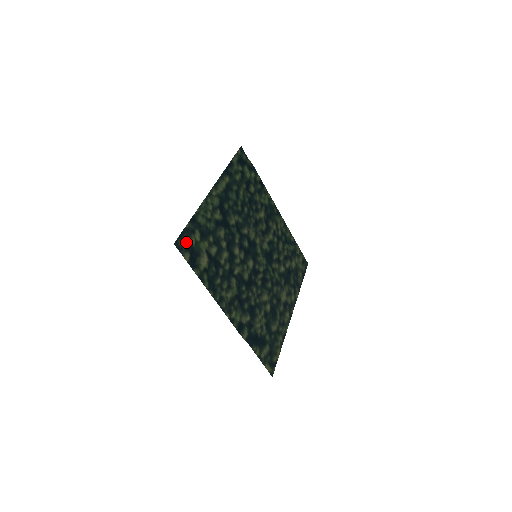
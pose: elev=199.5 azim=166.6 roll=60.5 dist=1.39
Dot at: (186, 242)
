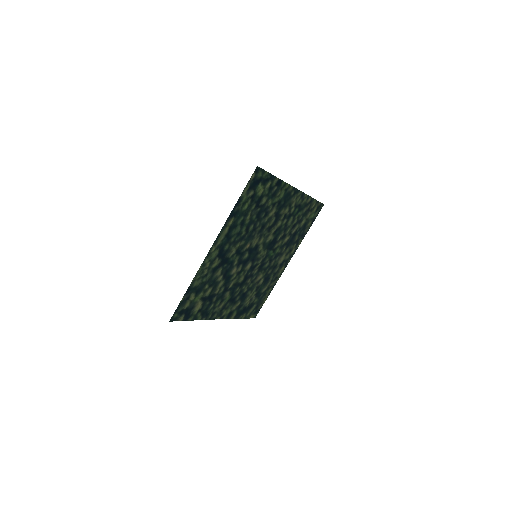
Dot at: (181, 310)
